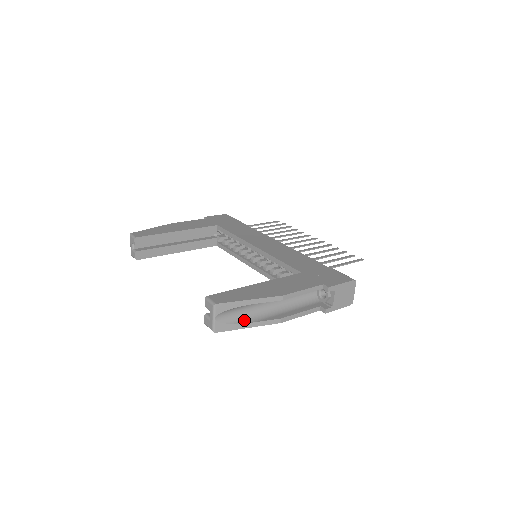
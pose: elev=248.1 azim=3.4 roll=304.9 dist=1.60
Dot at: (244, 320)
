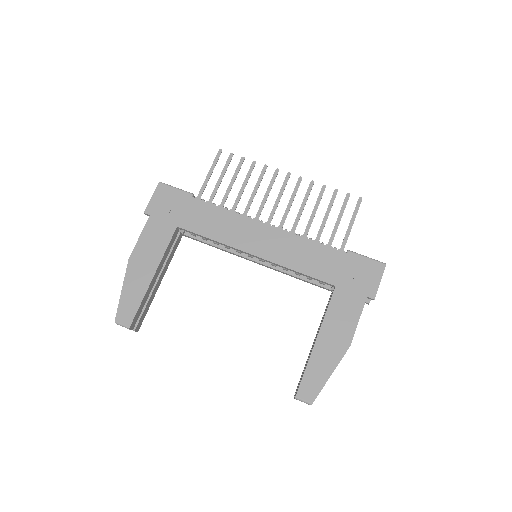
Dot at: occluded
